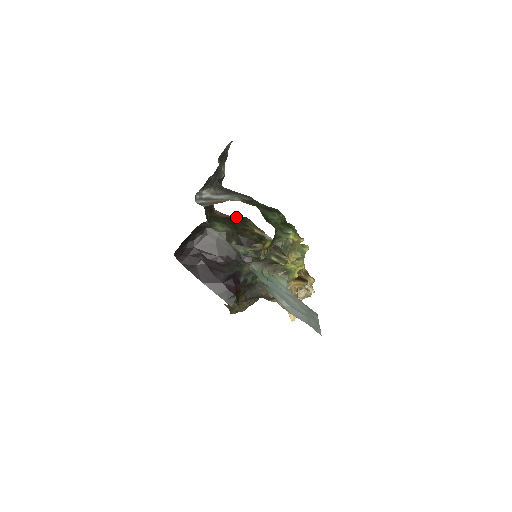
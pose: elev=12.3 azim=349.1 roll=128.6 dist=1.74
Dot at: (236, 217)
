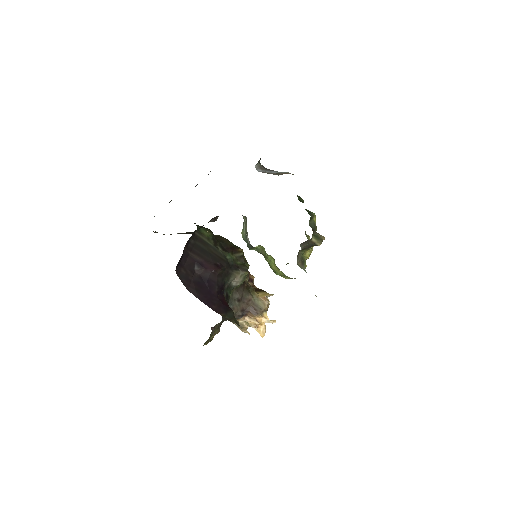
Dot at: occluded
